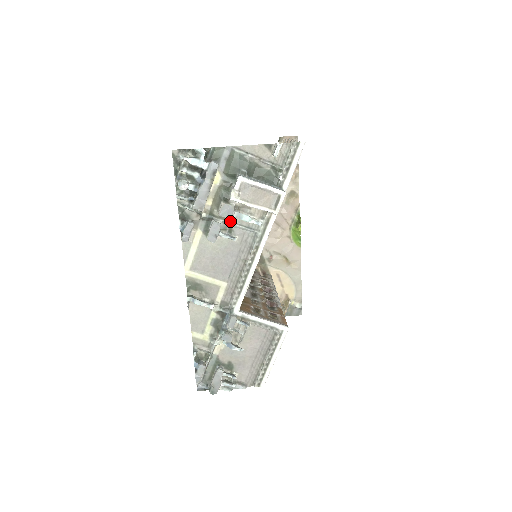
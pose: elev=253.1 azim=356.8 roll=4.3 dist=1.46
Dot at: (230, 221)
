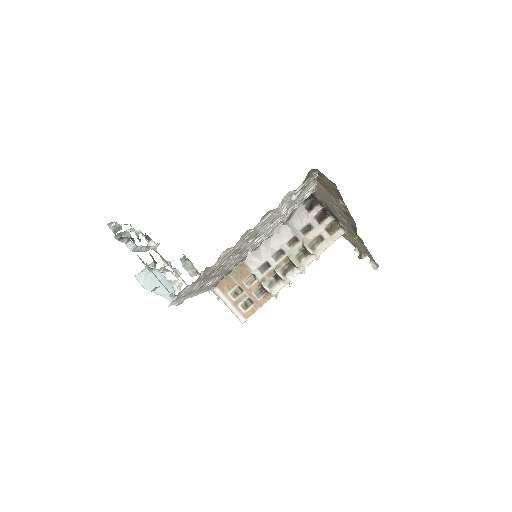
Dot at: occluded
